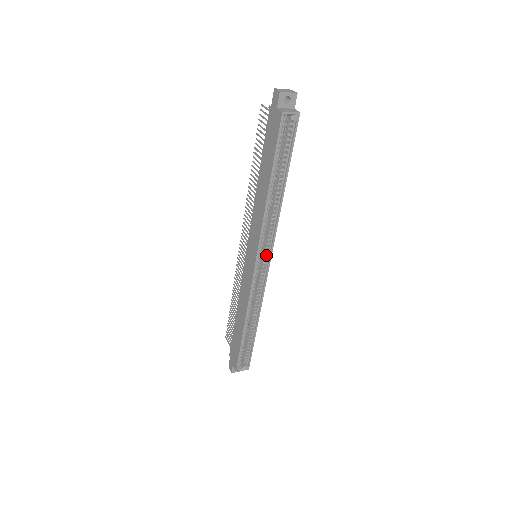
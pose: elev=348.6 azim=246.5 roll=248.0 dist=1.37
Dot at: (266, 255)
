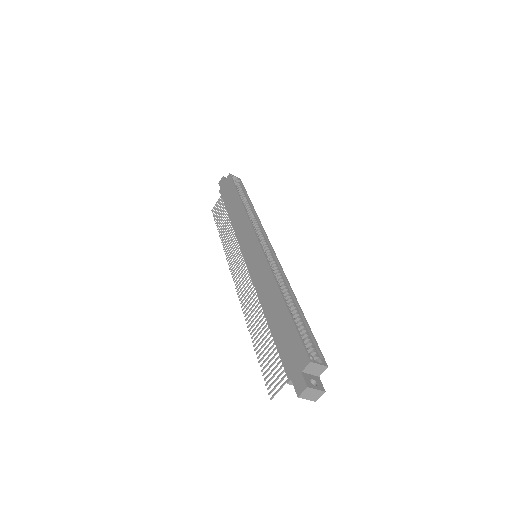
Dot at: (264, 242)
